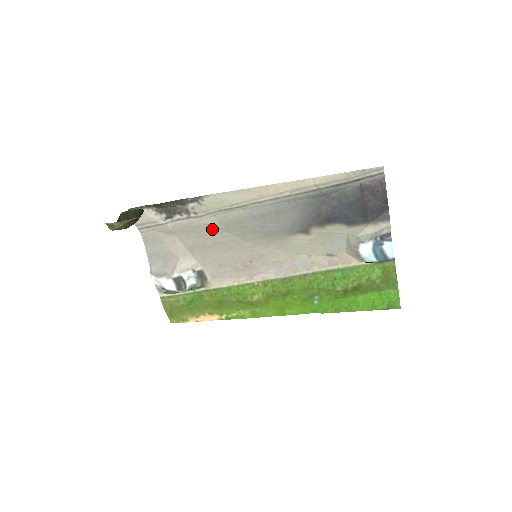
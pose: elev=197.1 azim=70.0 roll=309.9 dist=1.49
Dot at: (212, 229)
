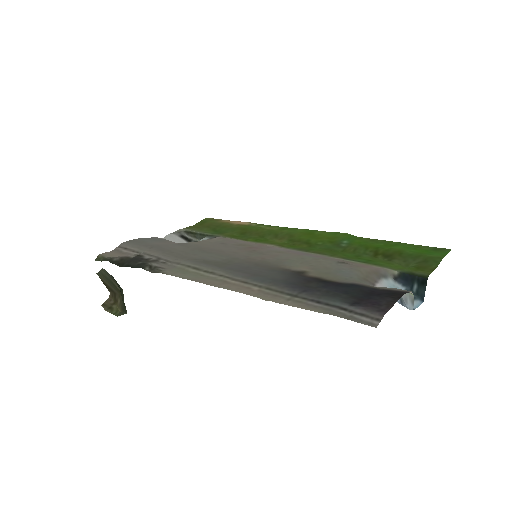
Dot at: (192, 258)
